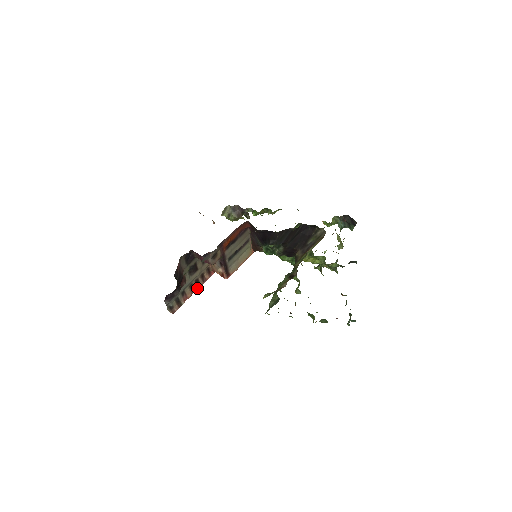
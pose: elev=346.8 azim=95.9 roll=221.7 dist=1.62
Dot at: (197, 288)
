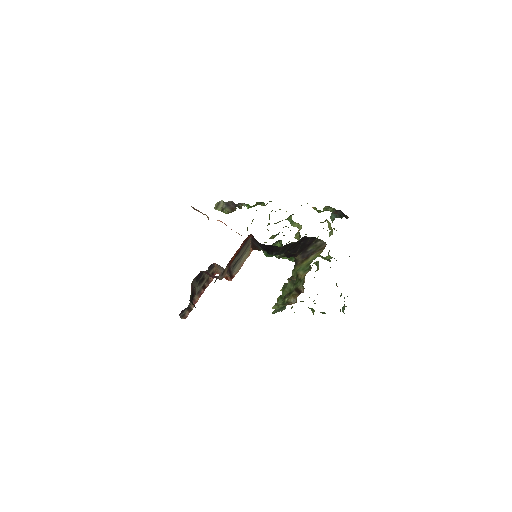
Dot at: (203, 291)
